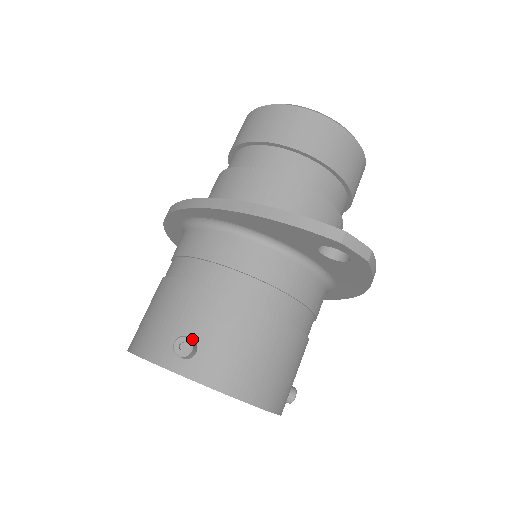
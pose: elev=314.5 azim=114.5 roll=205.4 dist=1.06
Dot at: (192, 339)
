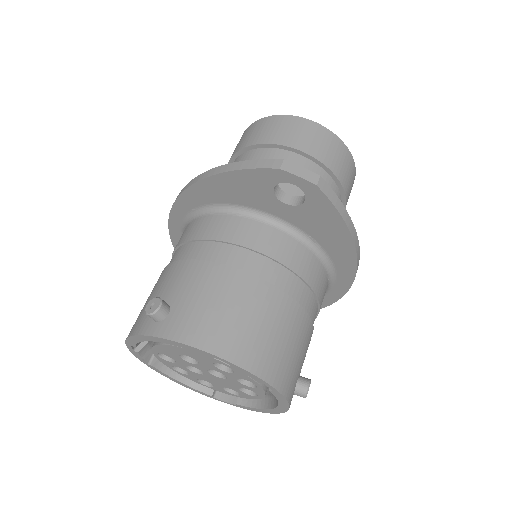
Dot at: (164, 301)
